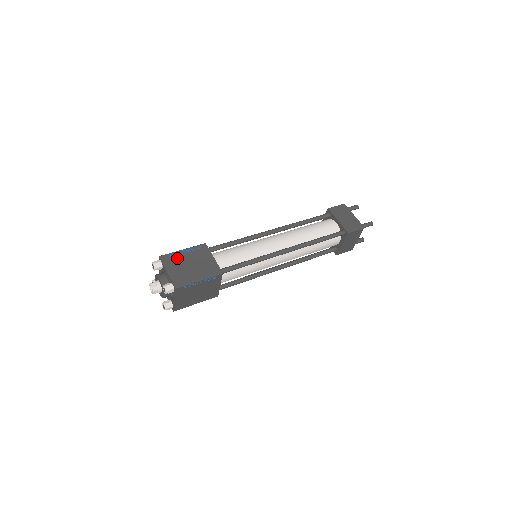
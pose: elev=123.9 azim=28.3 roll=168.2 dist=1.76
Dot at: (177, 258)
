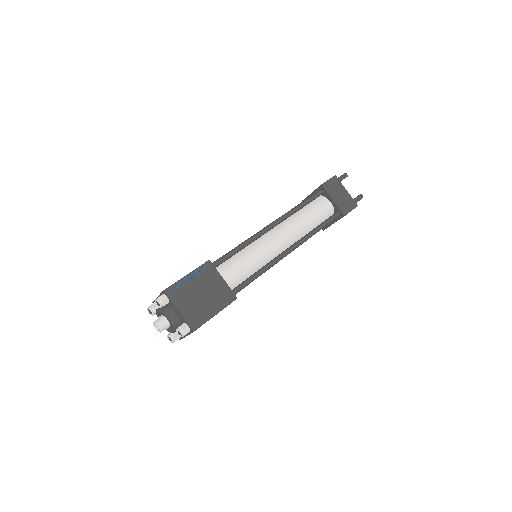
Dot at: (184, 289)
